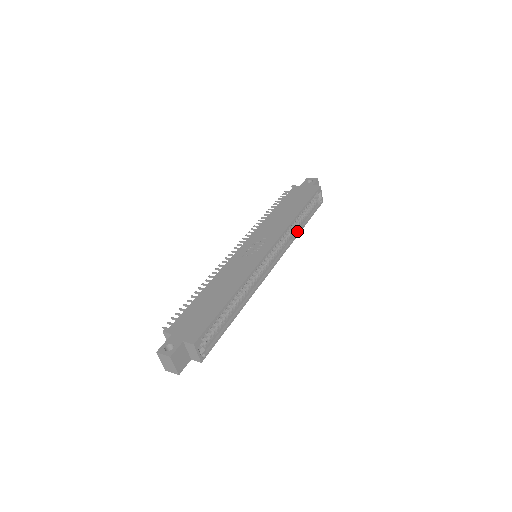
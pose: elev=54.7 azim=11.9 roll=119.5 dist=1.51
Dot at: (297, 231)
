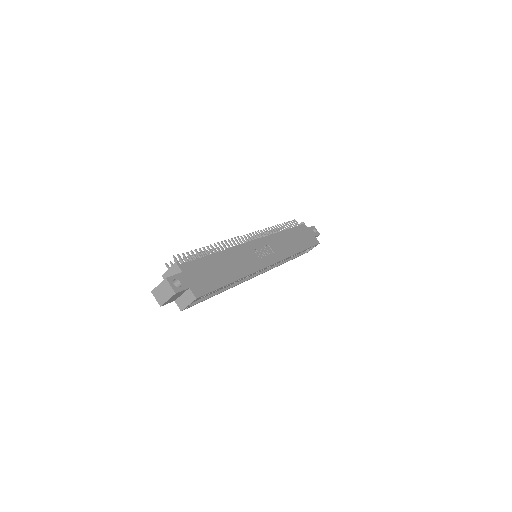
Dot at: (285, 260)
